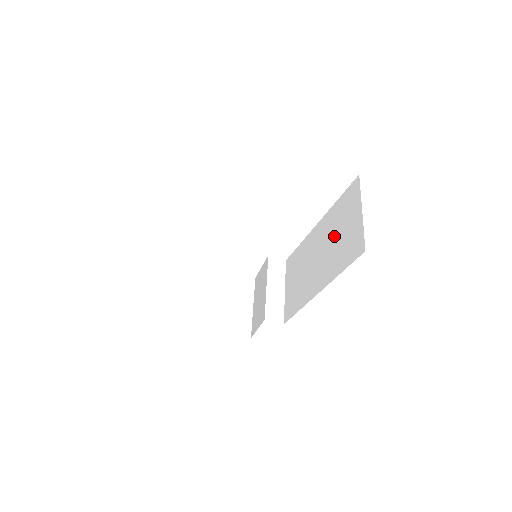
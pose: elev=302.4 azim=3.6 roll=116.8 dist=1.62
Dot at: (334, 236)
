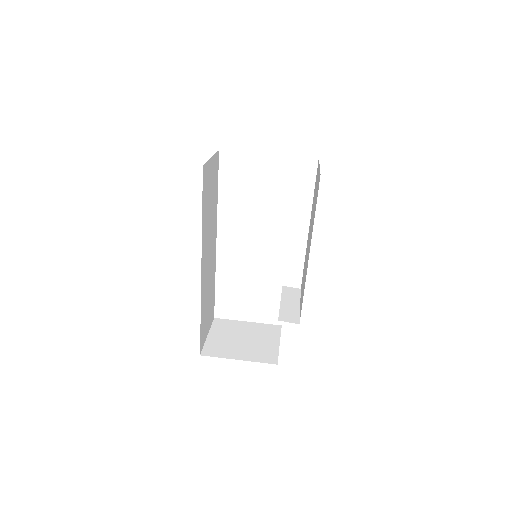
Dot at: (313, 209)
